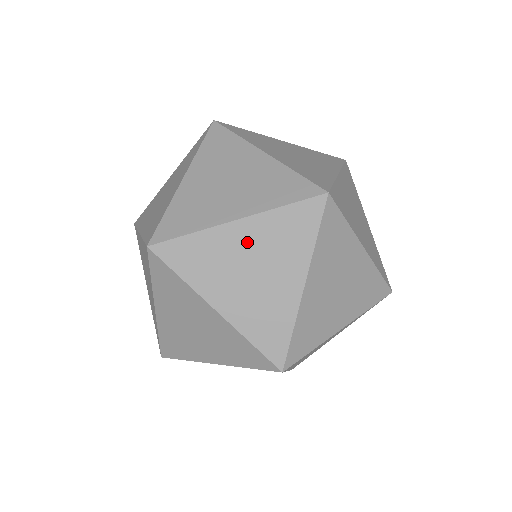
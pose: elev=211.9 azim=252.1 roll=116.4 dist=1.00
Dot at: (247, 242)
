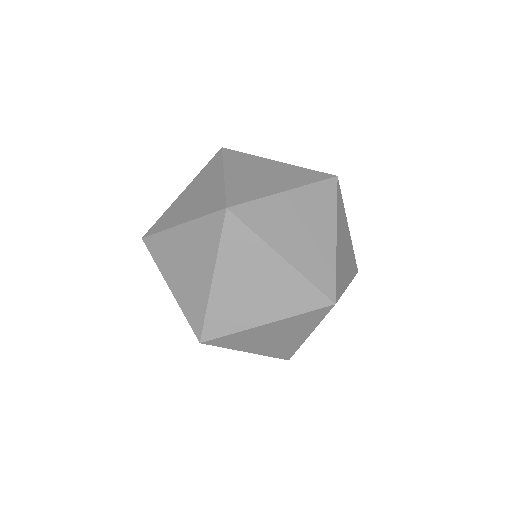
Dot at: occluded
